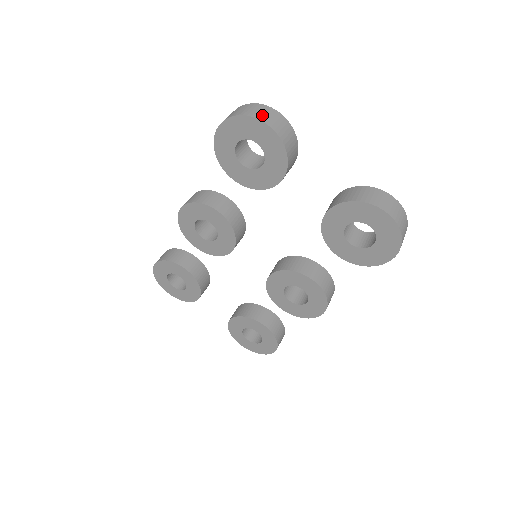
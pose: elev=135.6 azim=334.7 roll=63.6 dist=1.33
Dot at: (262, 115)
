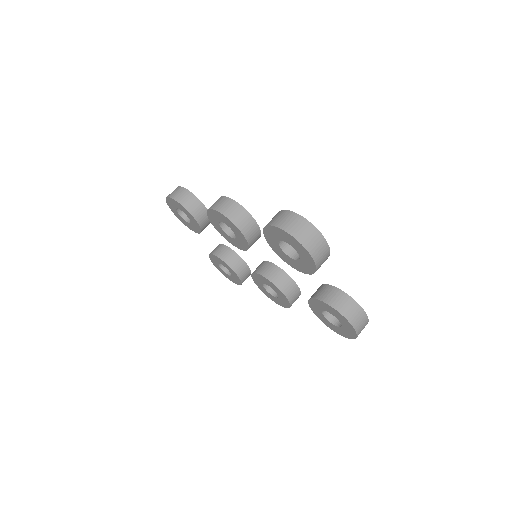
Dot at: (313, 247)
